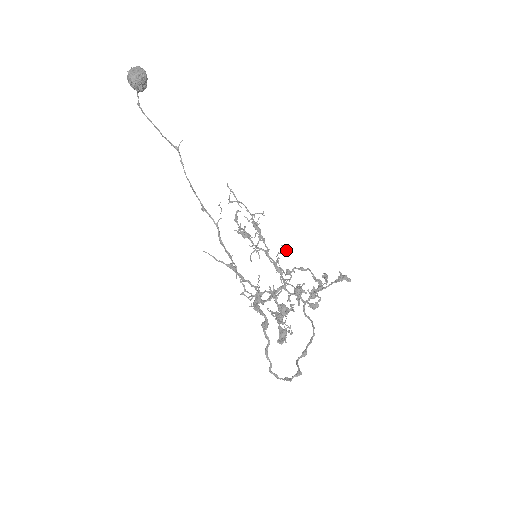
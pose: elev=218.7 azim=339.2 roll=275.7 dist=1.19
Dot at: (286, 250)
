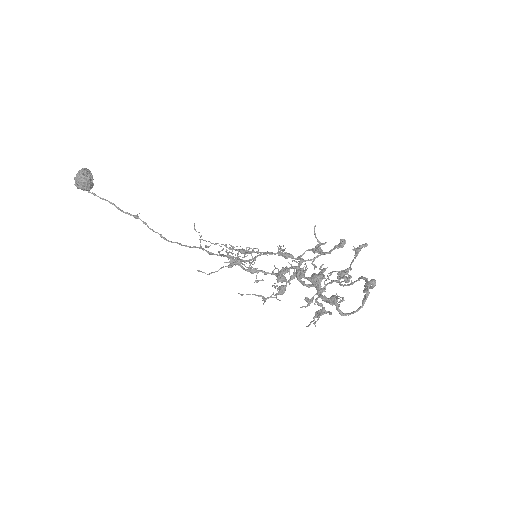
Dot at: occluded
